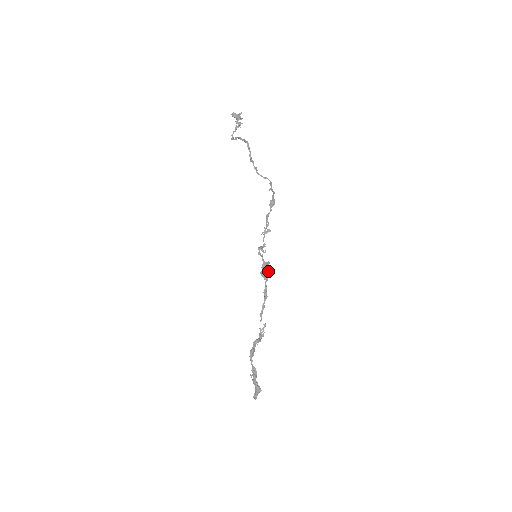
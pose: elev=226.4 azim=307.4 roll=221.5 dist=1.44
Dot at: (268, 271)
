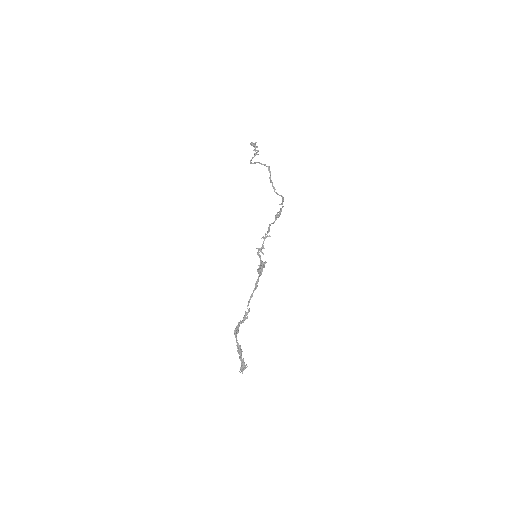
Dot at: occluded
